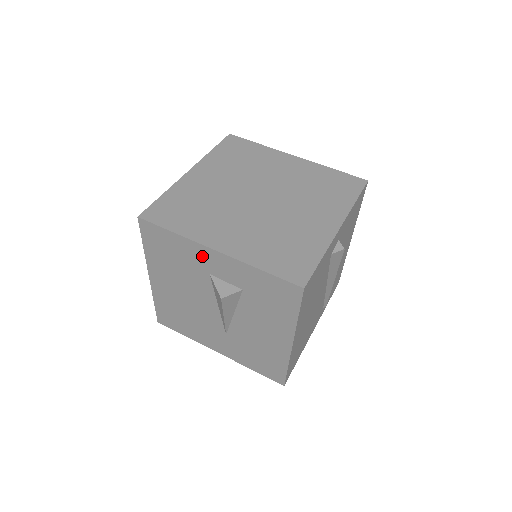
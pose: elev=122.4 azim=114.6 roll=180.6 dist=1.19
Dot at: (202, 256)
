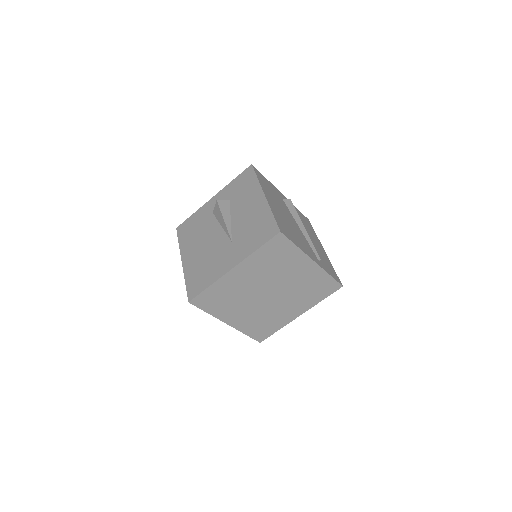
Dot at: (208, 208)
